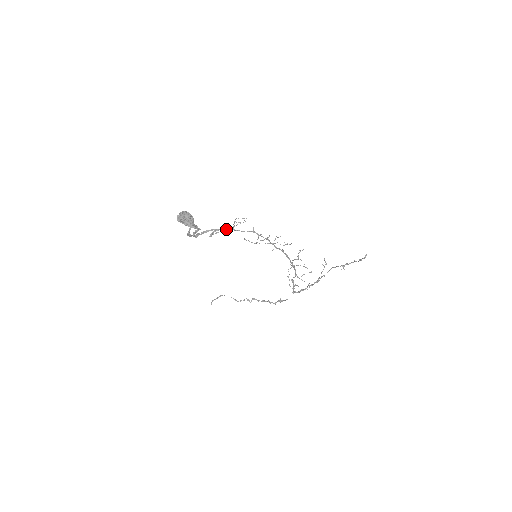
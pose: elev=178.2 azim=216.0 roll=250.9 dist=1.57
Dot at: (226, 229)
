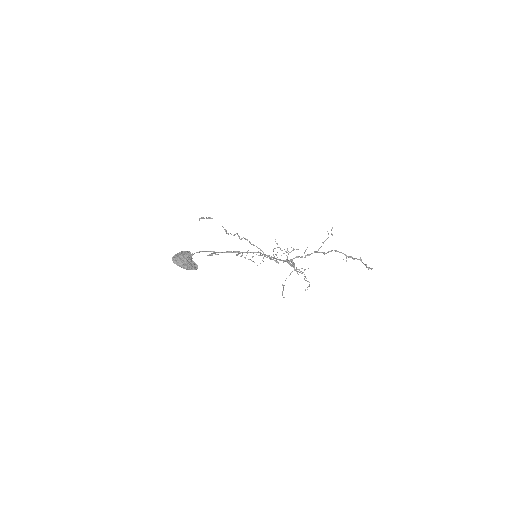
Dot at: (228, 252)
